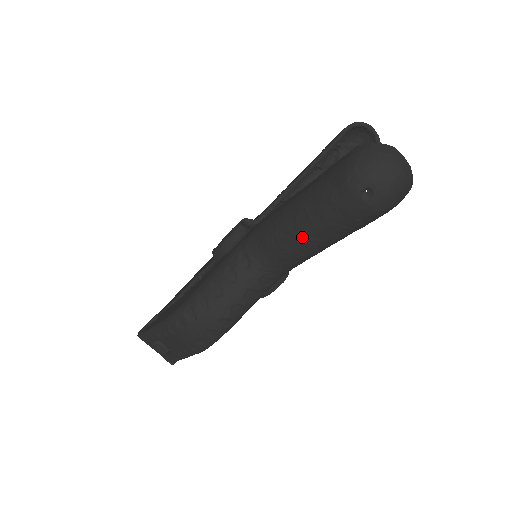
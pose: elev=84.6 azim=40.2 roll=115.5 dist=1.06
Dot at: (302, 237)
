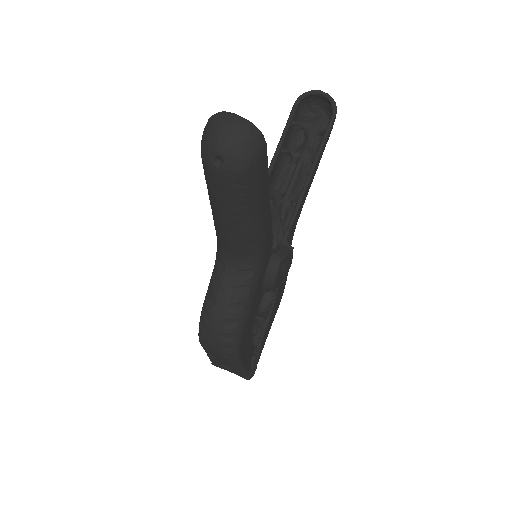
Dot at: (225, 223)
